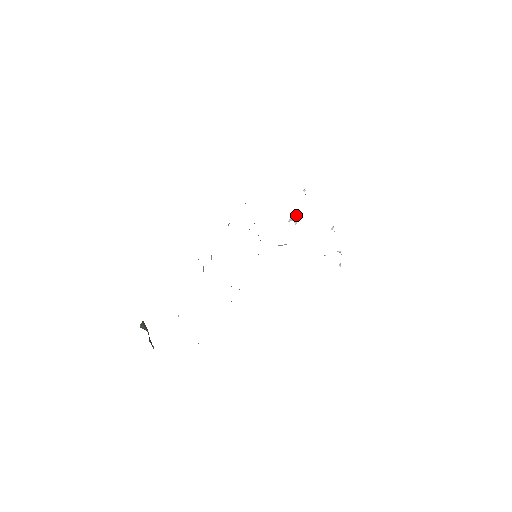
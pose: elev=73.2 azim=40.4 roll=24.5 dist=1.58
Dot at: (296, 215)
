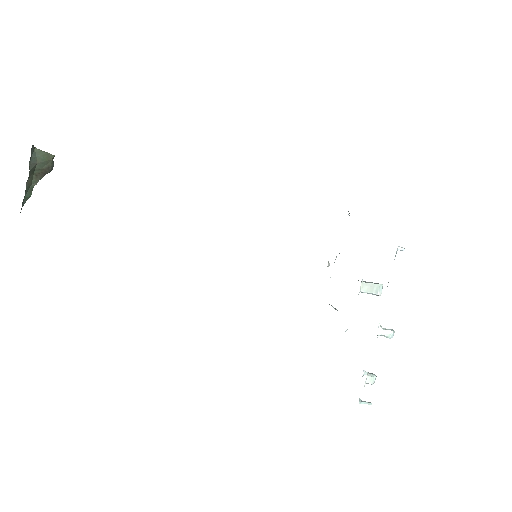
Dot at: (379, 284)
